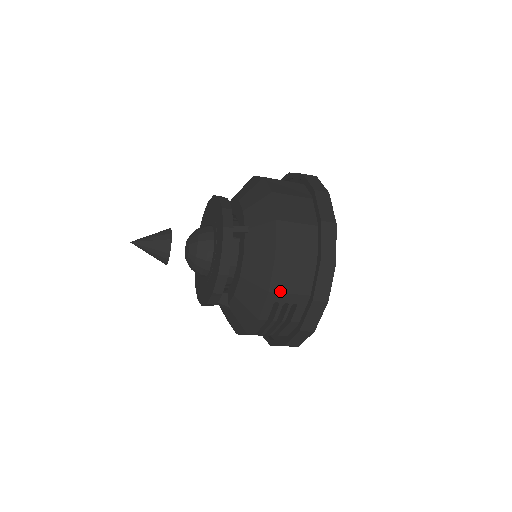
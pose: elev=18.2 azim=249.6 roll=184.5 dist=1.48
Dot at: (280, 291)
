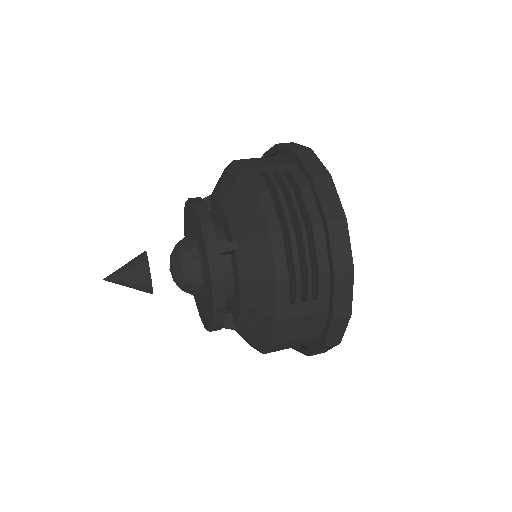
Dot at: occluded
